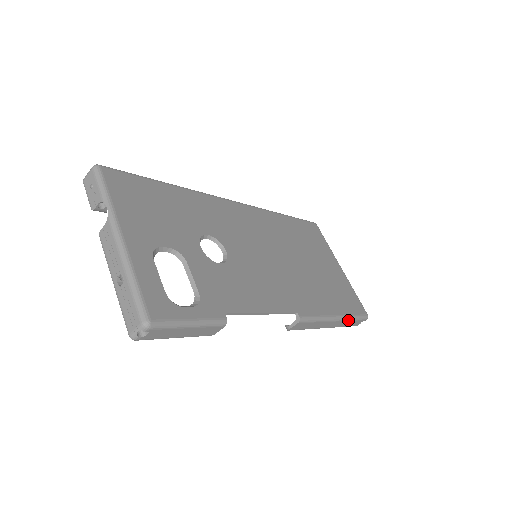
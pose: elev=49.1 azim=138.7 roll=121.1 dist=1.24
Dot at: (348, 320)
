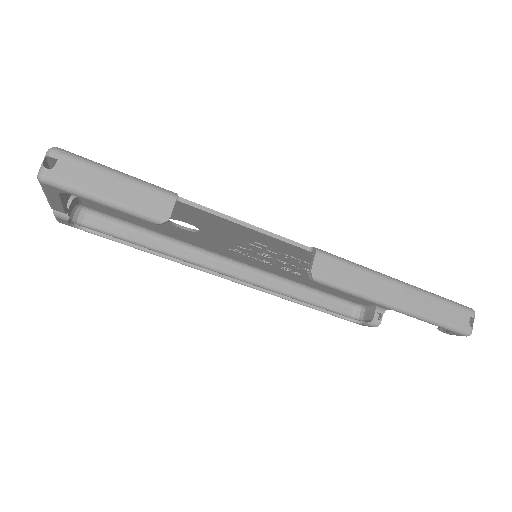
Dot at: (428, 296)
